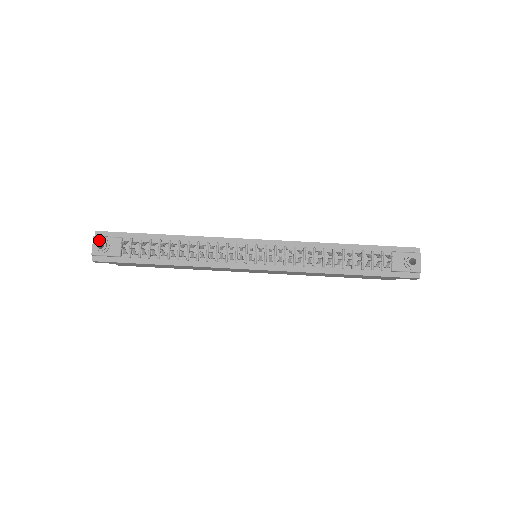
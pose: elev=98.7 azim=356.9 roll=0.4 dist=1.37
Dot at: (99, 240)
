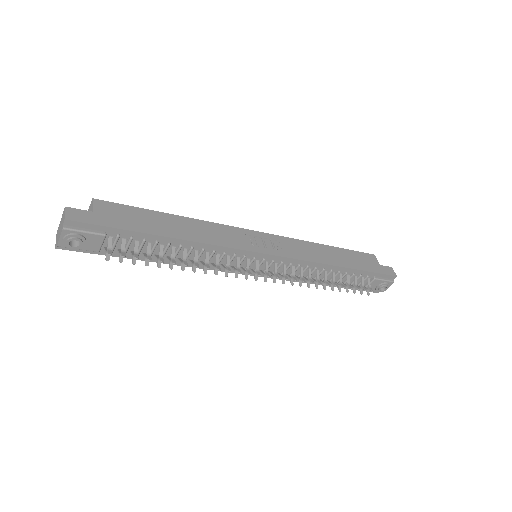
Dot at: (73, 238)
